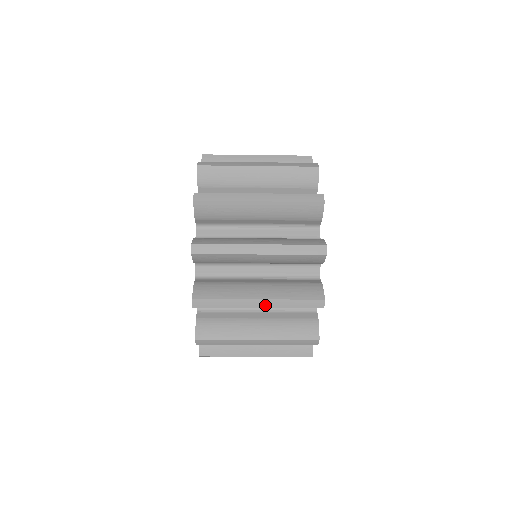
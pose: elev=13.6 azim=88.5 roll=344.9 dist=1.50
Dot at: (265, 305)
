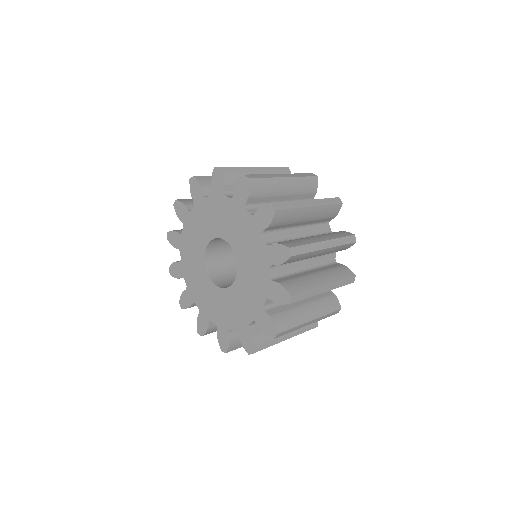
Dot at: (329, 245)
